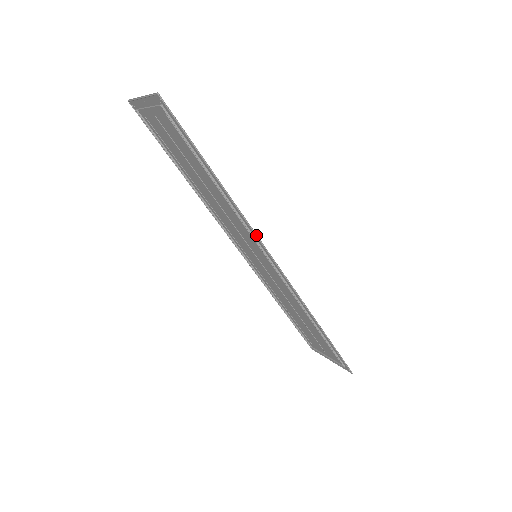
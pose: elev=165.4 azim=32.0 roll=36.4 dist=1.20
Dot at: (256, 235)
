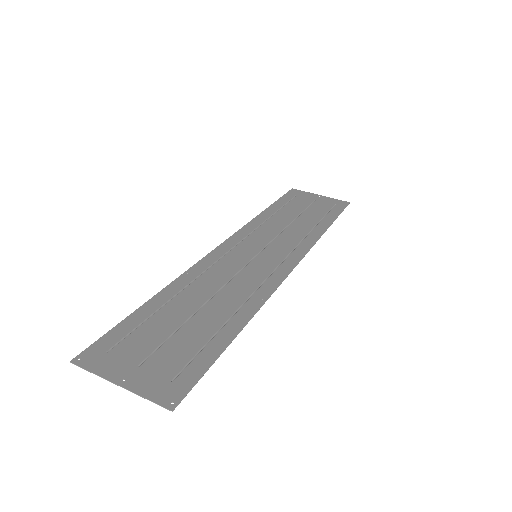
Dot at: (276, 289)
